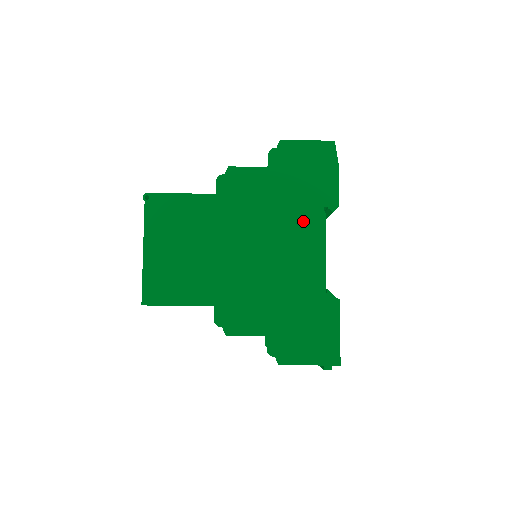
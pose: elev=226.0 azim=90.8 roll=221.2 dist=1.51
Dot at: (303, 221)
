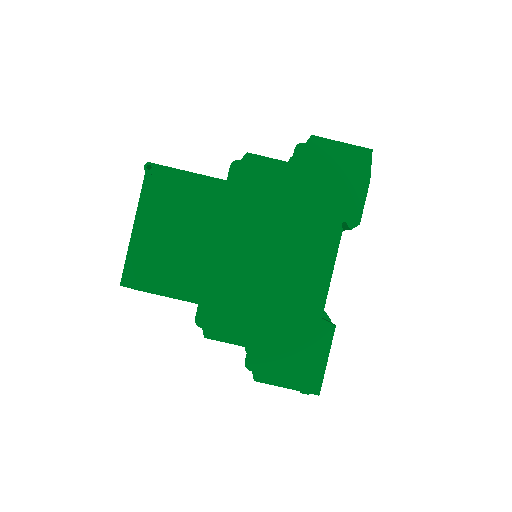
Dot at: (316, 232)
